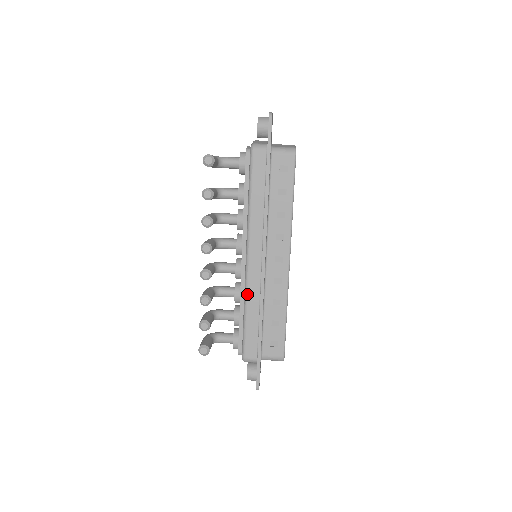
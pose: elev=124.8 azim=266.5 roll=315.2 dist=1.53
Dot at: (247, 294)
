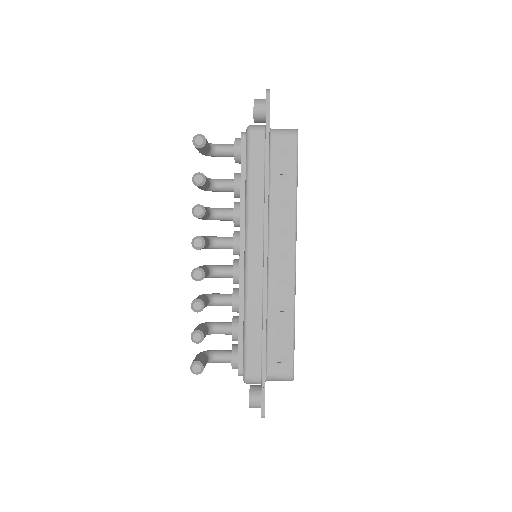
Dot at: (247, 299)
